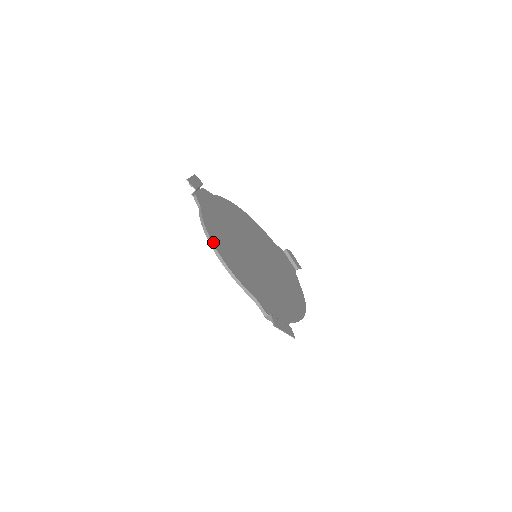
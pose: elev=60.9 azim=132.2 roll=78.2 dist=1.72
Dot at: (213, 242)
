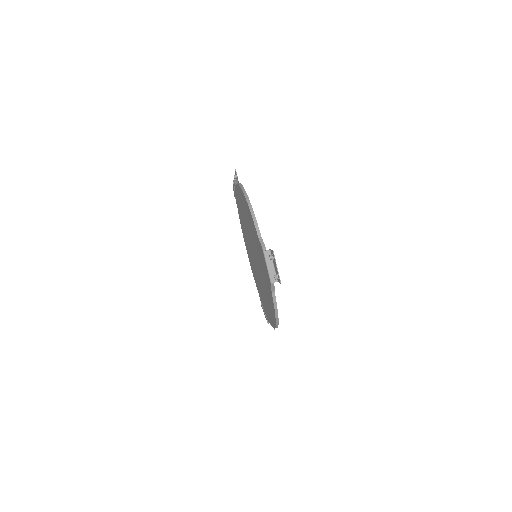
Dot at: (244, 189)
